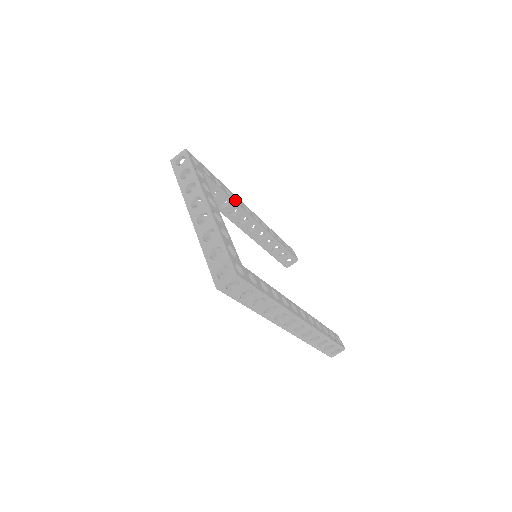
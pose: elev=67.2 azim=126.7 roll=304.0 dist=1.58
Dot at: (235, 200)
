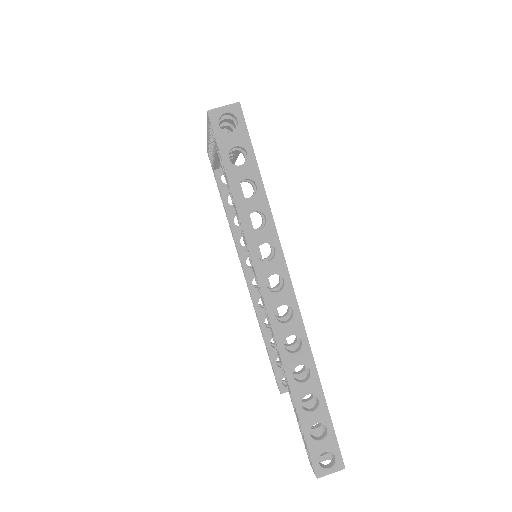
Dot at: occluded
